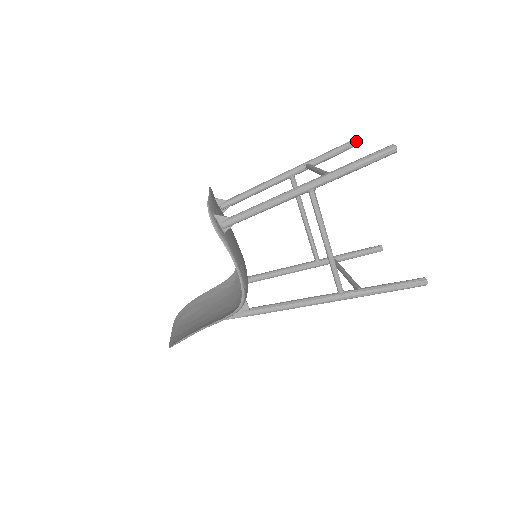
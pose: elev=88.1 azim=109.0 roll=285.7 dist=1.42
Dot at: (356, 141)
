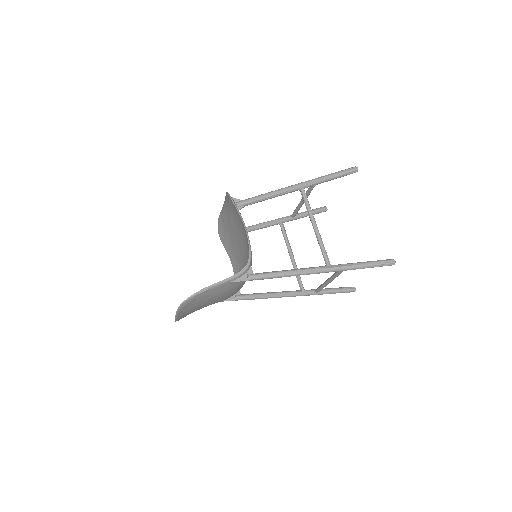
Dot at: (326, 207)
